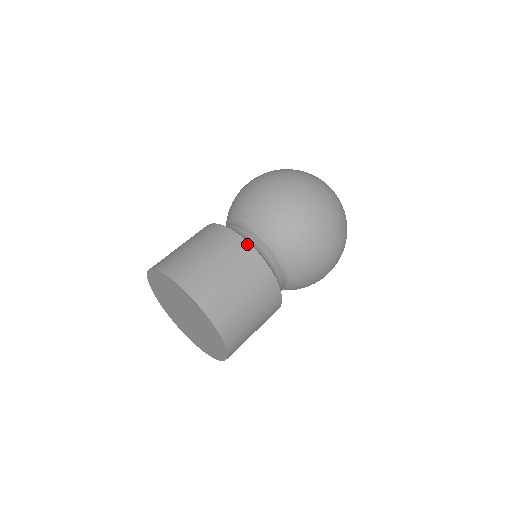
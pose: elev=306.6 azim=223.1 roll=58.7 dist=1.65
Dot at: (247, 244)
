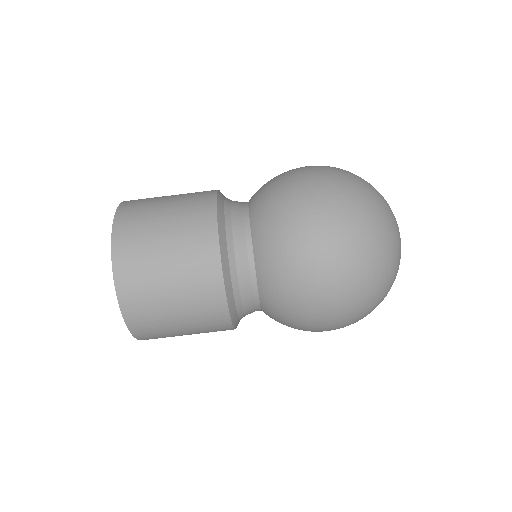
Dot at: (226, 311)
